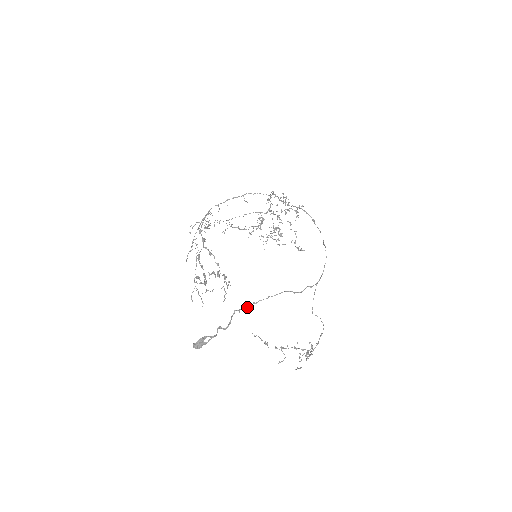
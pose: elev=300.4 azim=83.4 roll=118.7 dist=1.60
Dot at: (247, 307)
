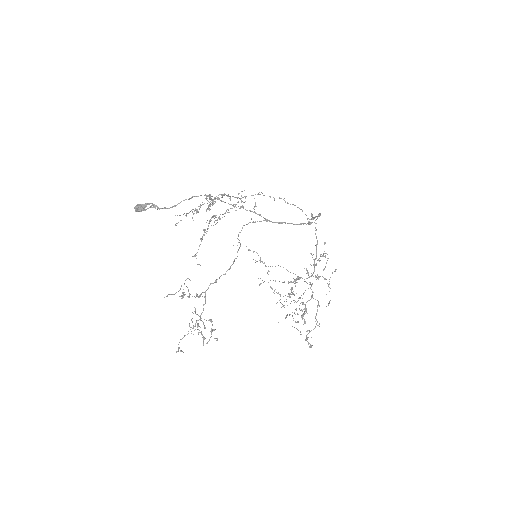
Dot at: occluded
